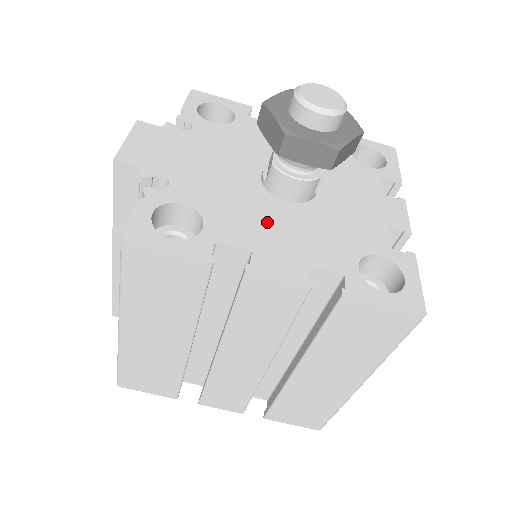
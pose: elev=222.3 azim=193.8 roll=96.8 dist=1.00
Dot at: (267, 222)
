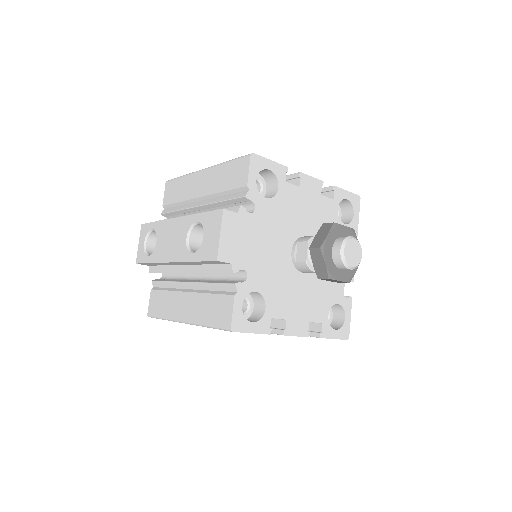
Dot at: (293, 294)
